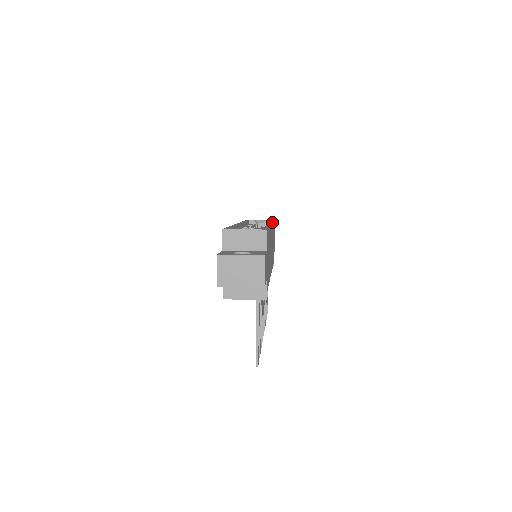
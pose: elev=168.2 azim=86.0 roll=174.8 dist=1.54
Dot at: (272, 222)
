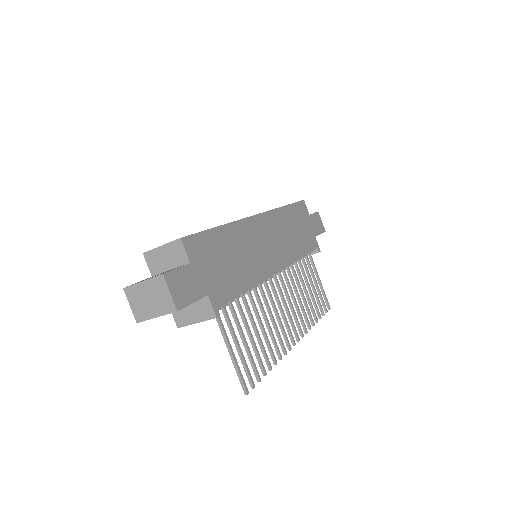
Dot at: (272, 209)
